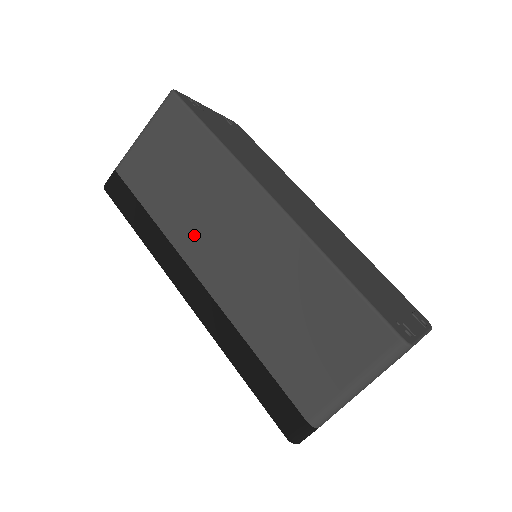
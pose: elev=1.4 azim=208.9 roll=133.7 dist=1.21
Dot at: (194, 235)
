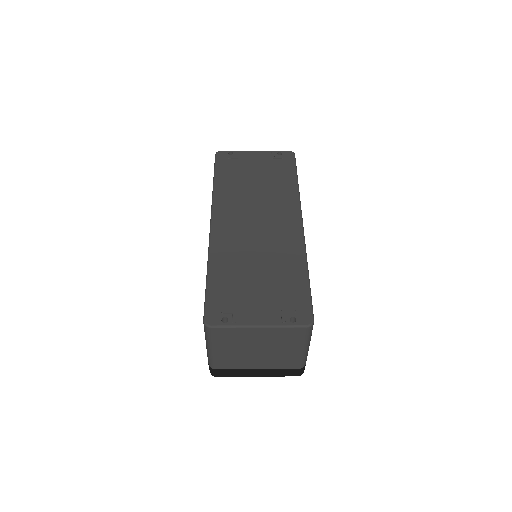
Dot at: occluded
